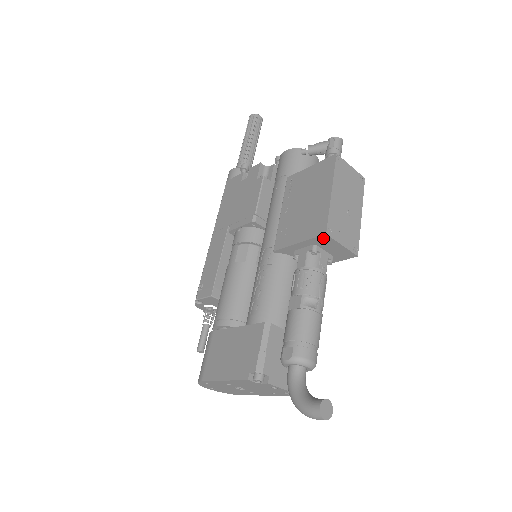
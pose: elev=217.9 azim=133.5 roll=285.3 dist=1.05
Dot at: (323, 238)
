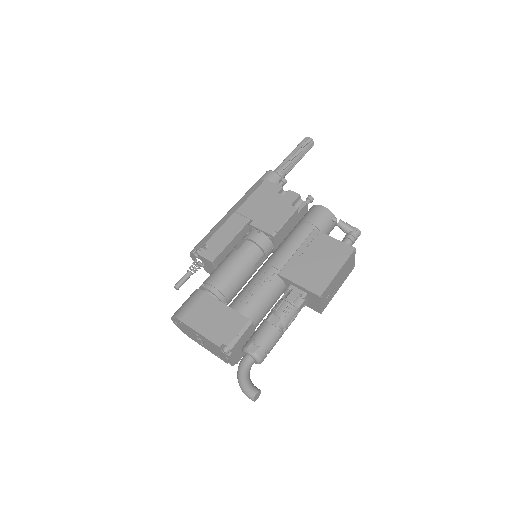
Dot at: (316, 296)
